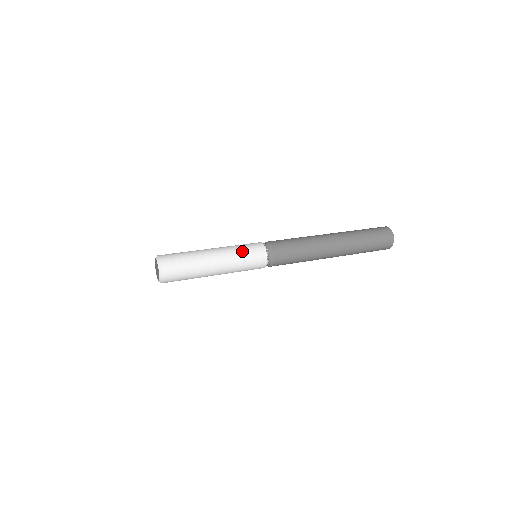
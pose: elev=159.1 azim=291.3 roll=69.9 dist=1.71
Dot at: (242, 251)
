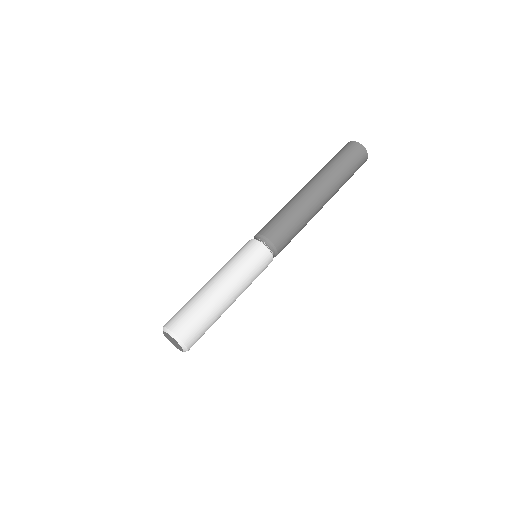
Dot at: (255, 278)
